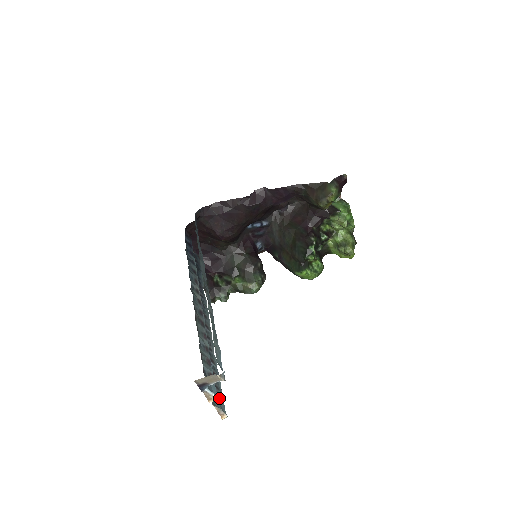
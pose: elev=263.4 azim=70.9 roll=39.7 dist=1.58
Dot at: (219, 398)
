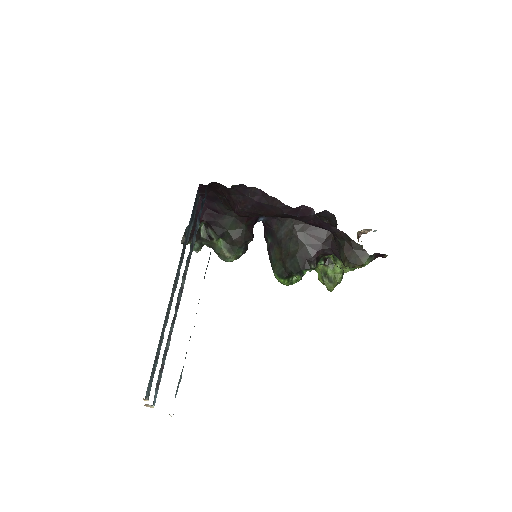
Dot at: (150, 384)
